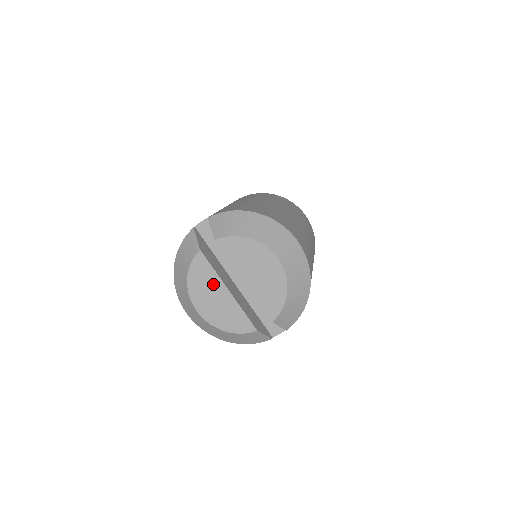
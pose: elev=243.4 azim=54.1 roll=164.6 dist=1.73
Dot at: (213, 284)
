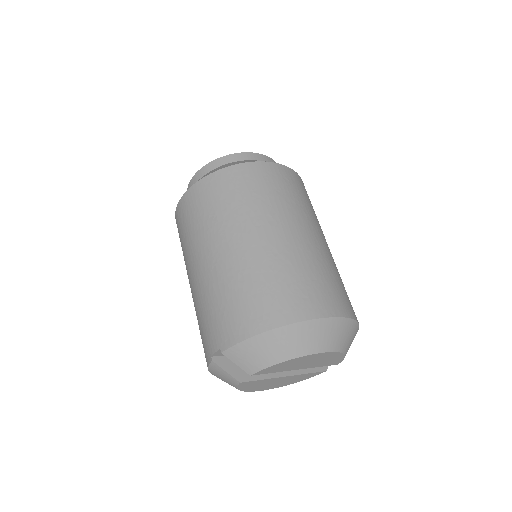
Dot at: (268, 382)
